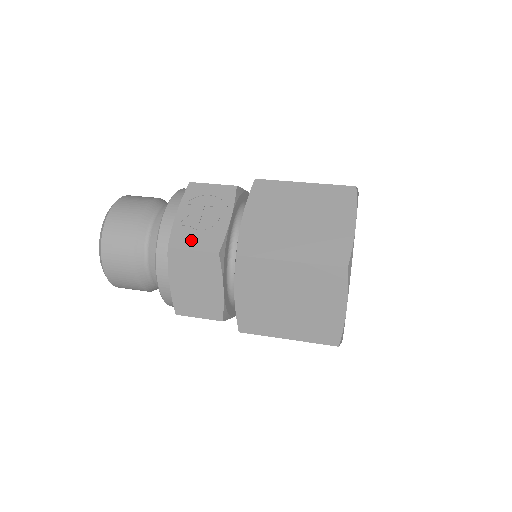
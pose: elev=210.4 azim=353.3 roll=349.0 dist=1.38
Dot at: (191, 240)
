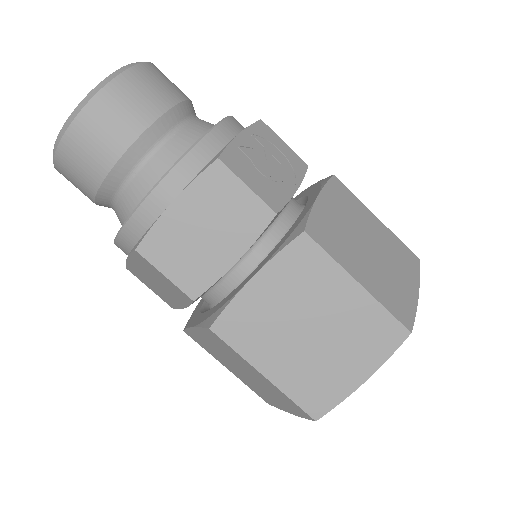
Dot at: (249, 174)
